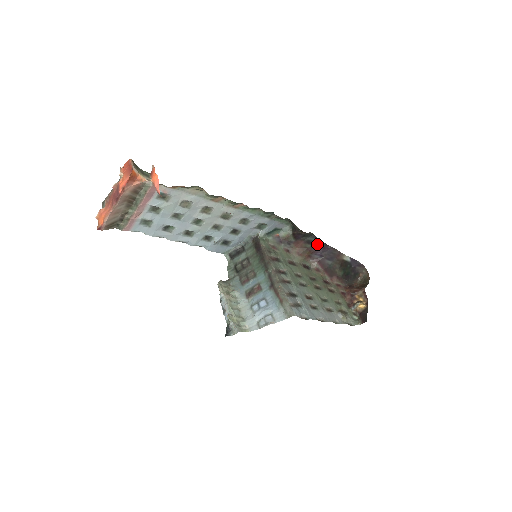
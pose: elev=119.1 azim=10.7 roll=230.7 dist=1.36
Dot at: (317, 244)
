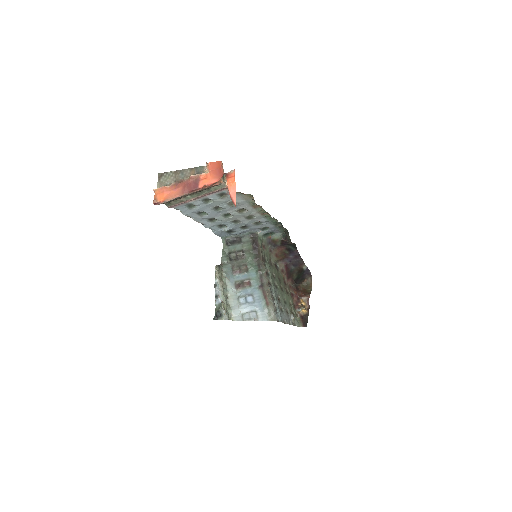
Dot at: (293, 253)
